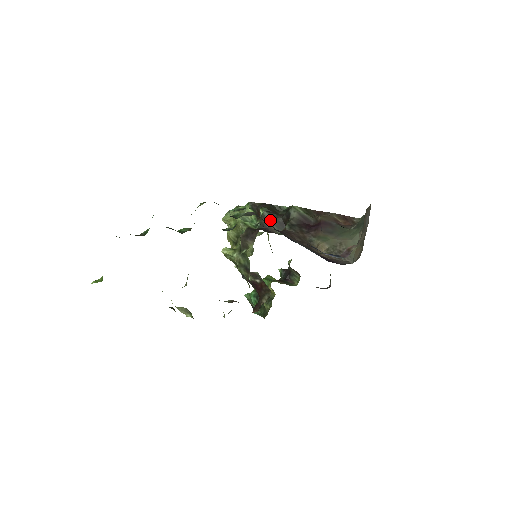
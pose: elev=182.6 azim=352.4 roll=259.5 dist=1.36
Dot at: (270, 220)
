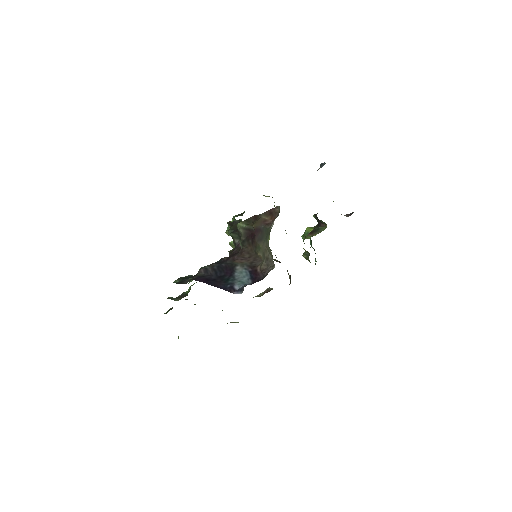
Dot at: (237, 238)
